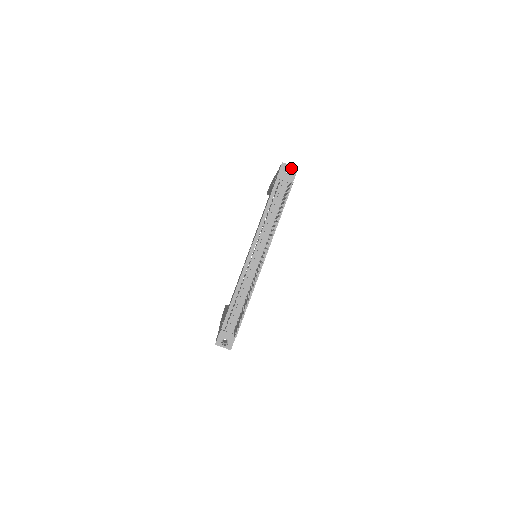
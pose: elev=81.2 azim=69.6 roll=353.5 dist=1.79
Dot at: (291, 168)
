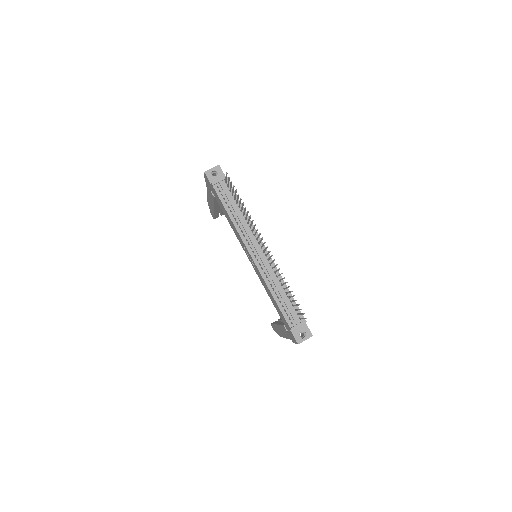
Dot at: (214, 170)
